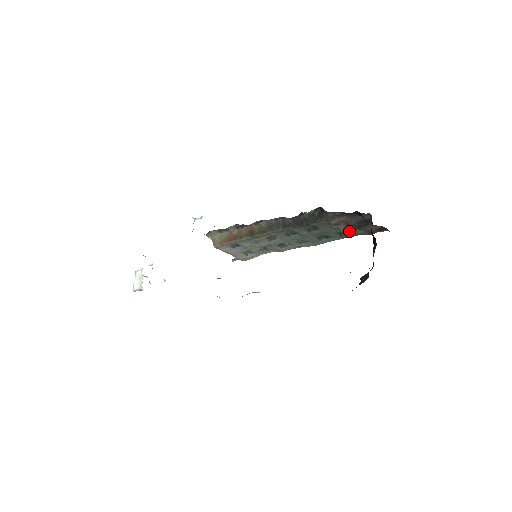
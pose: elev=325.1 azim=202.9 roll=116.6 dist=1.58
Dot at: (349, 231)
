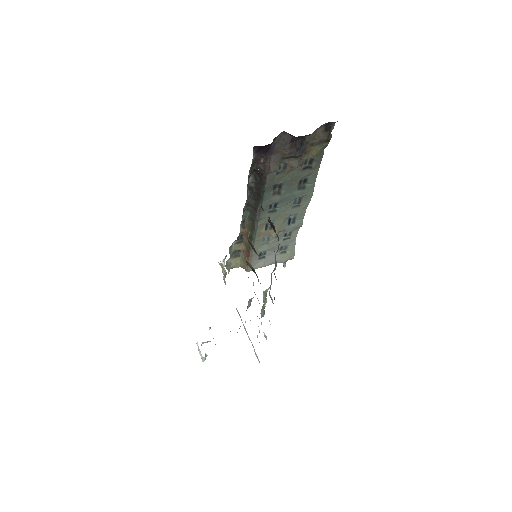
Dot at: (309, 158)
